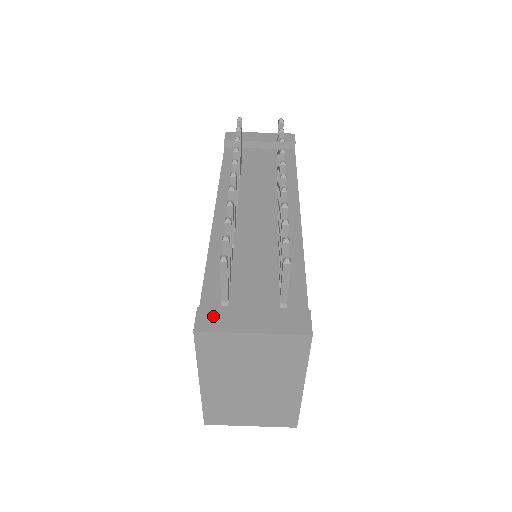
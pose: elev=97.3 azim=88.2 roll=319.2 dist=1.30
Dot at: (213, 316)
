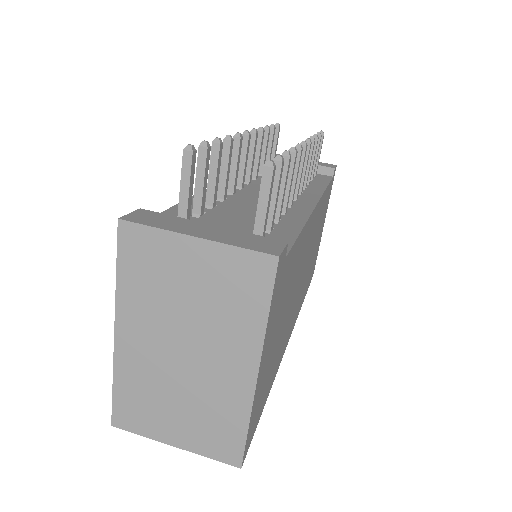
Dot at: (154, 216)
